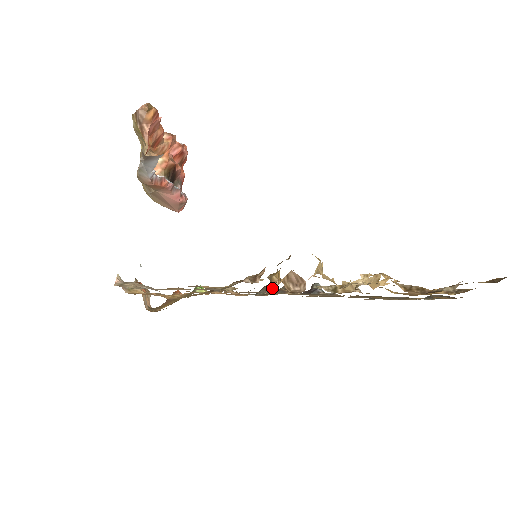
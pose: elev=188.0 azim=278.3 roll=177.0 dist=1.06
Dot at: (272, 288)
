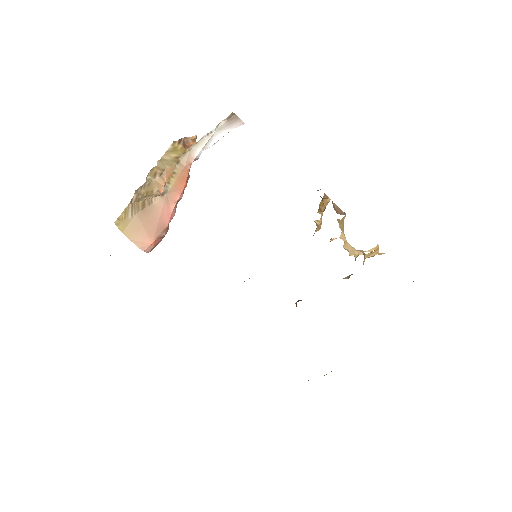
Dot at: occluded
